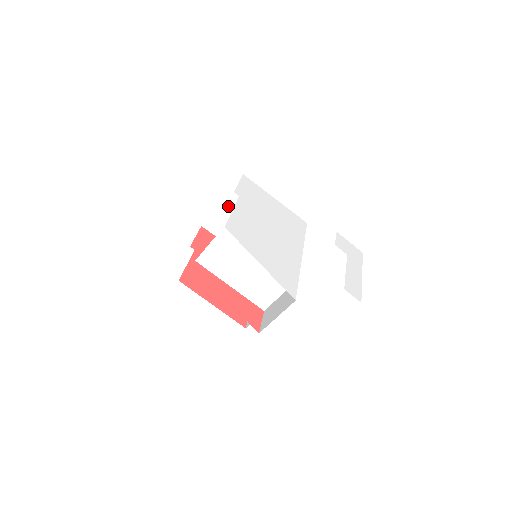
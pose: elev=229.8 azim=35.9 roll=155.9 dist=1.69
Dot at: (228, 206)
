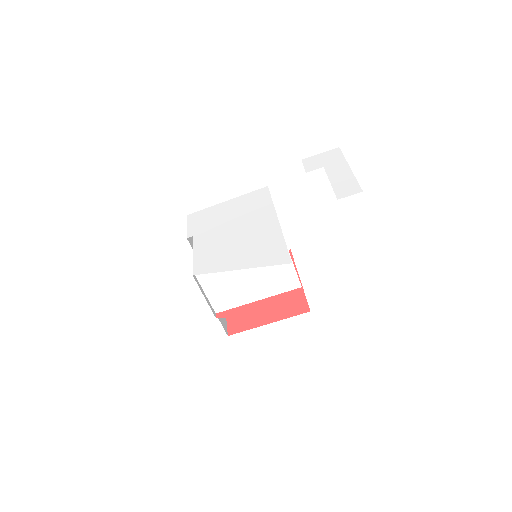
Dot at: occluded
